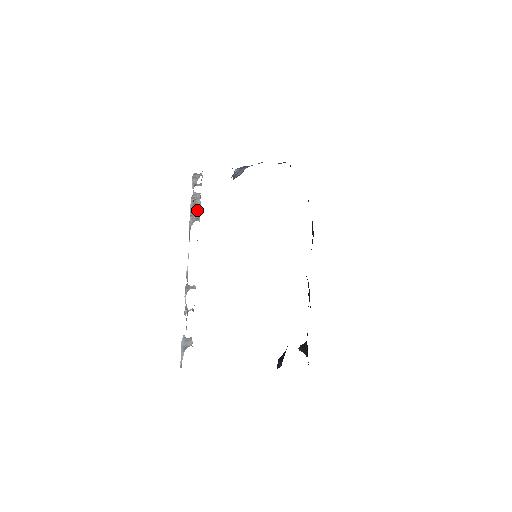
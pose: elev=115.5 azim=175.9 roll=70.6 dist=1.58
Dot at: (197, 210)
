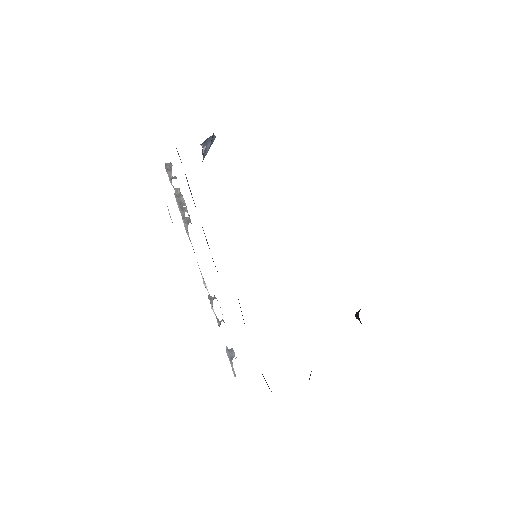
Dot at: (185, 210)
